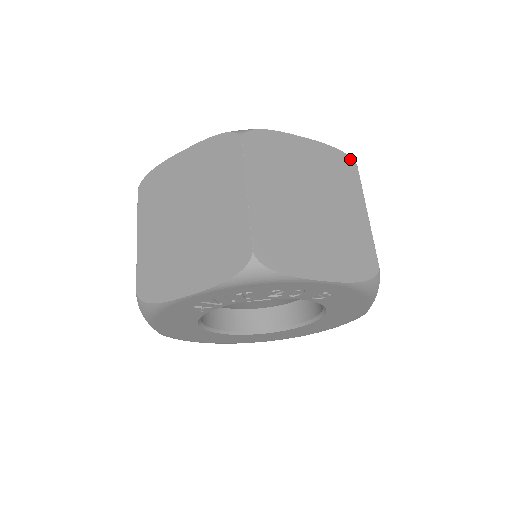
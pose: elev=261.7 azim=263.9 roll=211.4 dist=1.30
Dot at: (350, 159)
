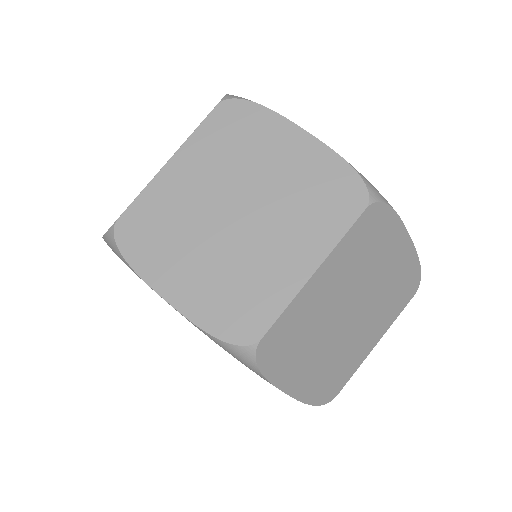
Dot at: (418, 283)
